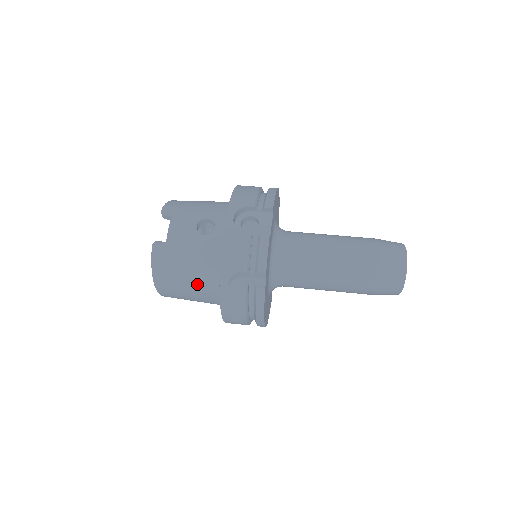
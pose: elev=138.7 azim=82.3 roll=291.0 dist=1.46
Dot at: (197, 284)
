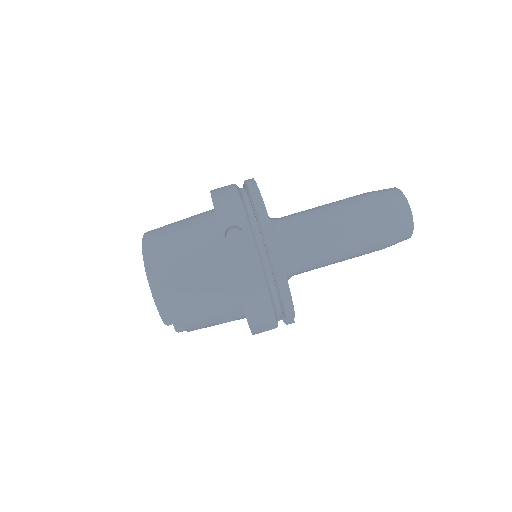
Dot at: occluded
